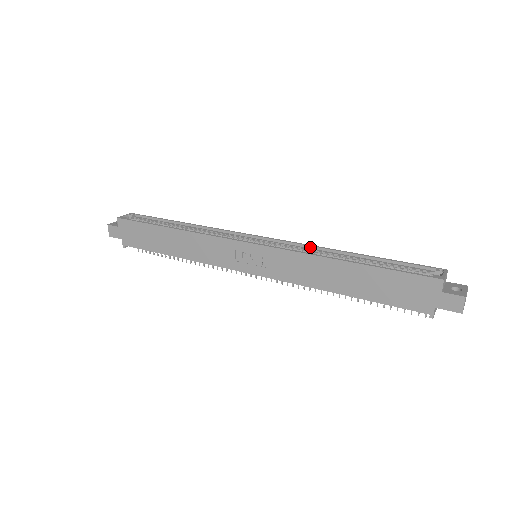
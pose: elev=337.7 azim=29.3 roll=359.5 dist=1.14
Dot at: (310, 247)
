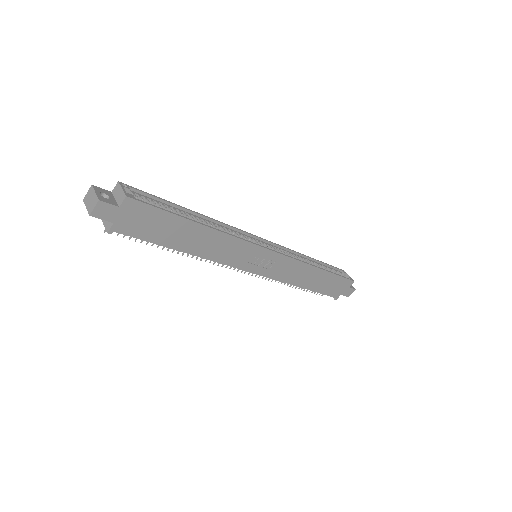
Dot at: (292, 252)
